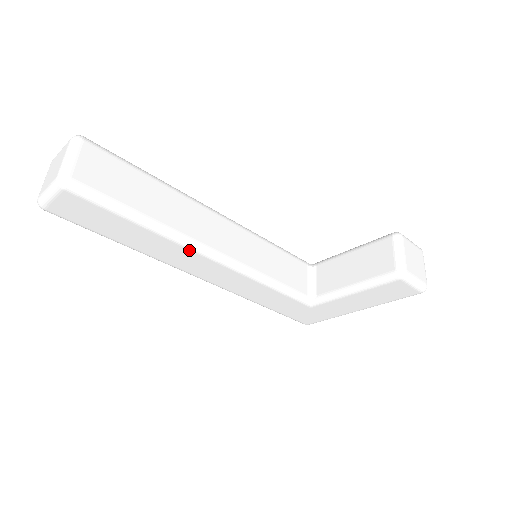
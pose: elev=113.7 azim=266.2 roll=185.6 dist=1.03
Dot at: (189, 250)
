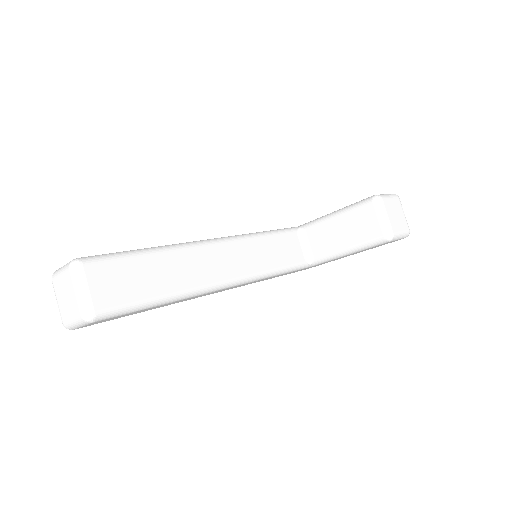
Dot at: occluded
